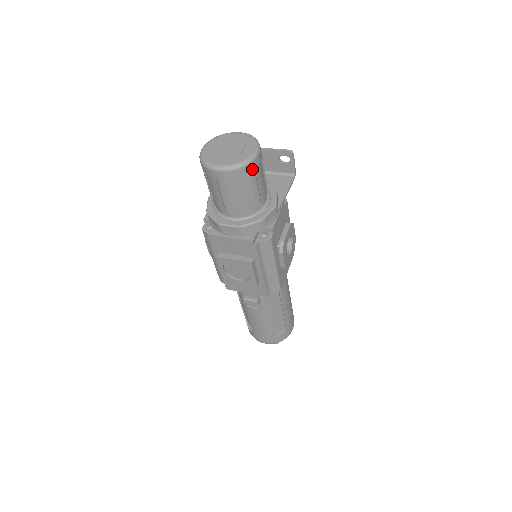
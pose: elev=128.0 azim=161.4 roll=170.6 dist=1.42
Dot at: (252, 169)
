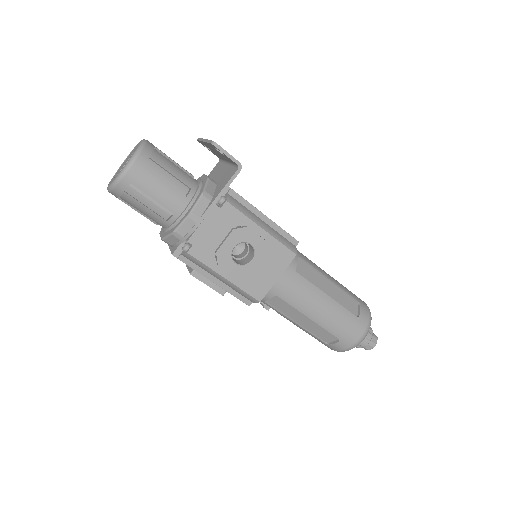
Dot at: (127, 186)
